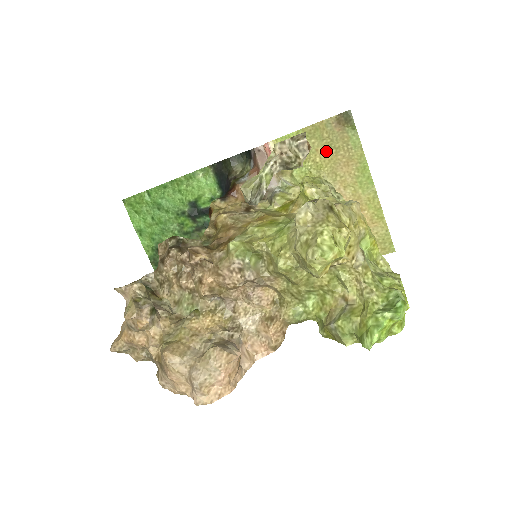
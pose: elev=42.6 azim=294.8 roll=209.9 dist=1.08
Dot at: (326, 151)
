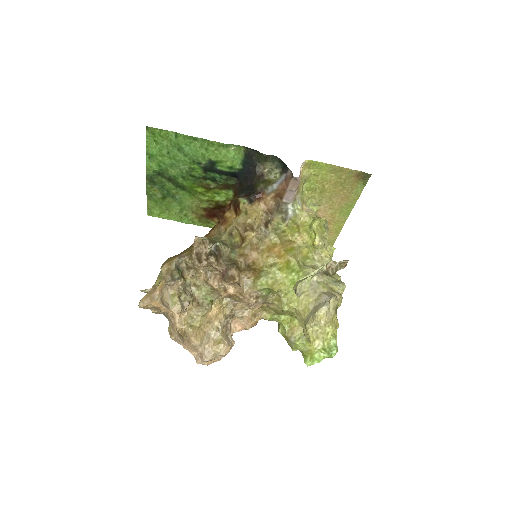
Dot at: (336, 185)
